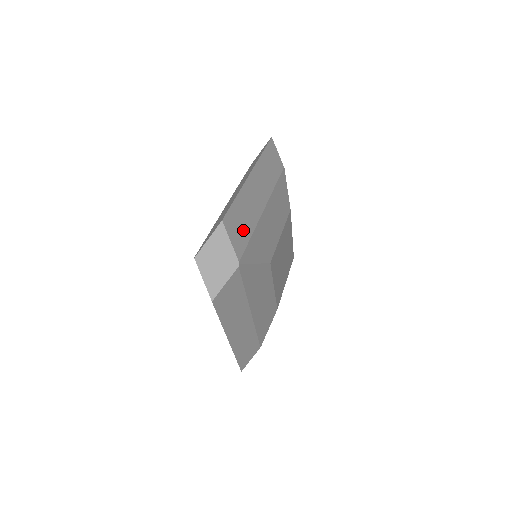
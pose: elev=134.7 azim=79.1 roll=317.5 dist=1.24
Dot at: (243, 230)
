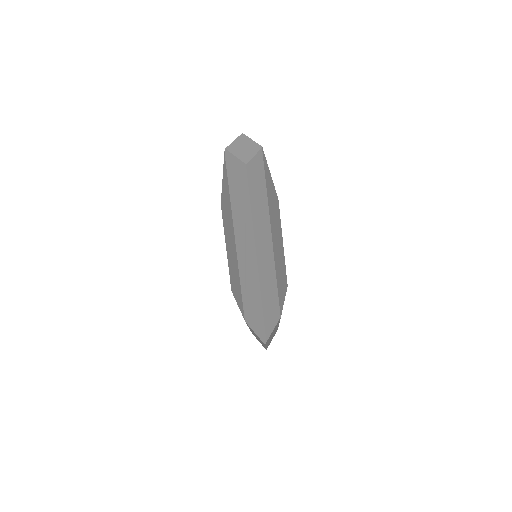
Dot at: occluded
